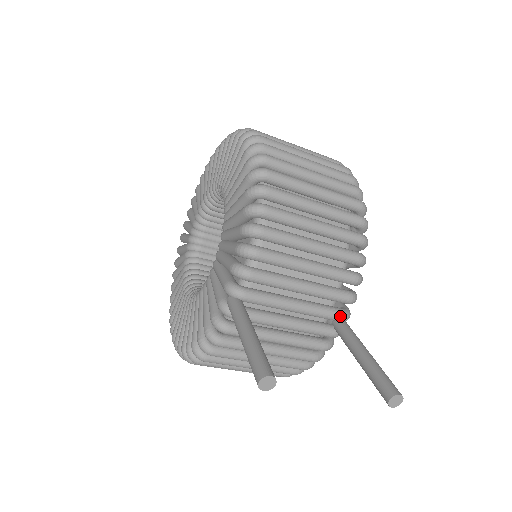
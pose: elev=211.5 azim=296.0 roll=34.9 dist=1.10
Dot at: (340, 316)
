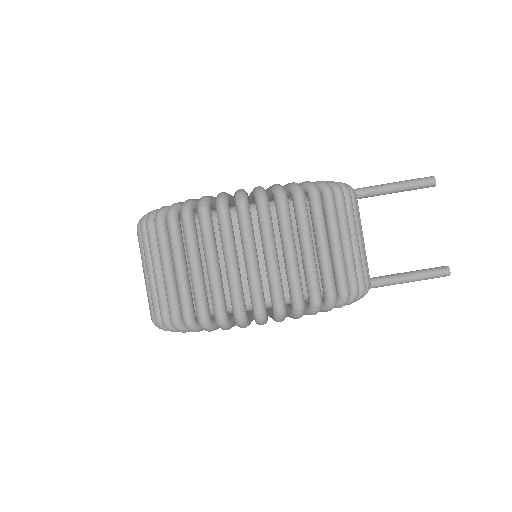
Dot at: occluded
